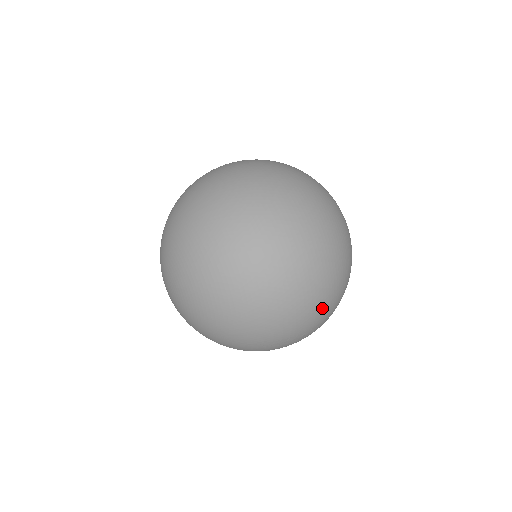
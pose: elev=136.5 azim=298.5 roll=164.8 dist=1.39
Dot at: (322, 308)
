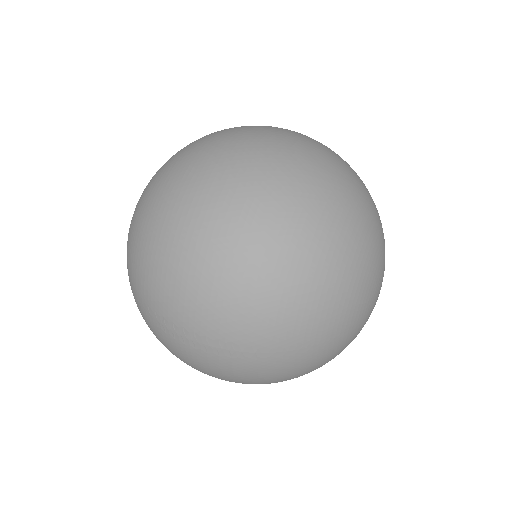
Dot at: (223, 305)
